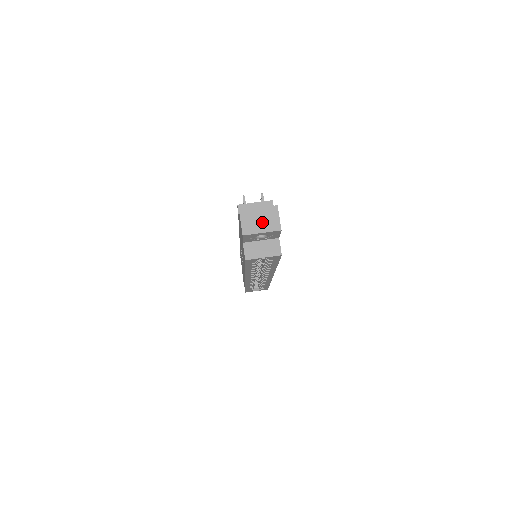
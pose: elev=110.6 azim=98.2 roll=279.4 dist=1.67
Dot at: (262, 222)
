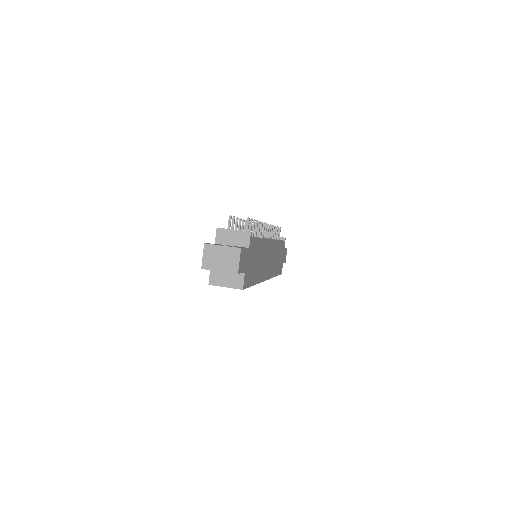
Dot at: (222, 261)
